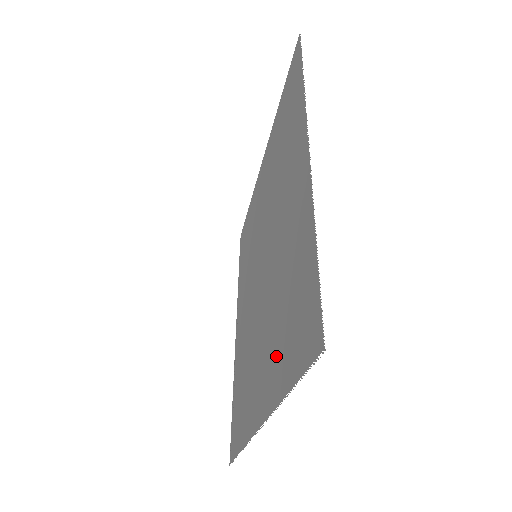
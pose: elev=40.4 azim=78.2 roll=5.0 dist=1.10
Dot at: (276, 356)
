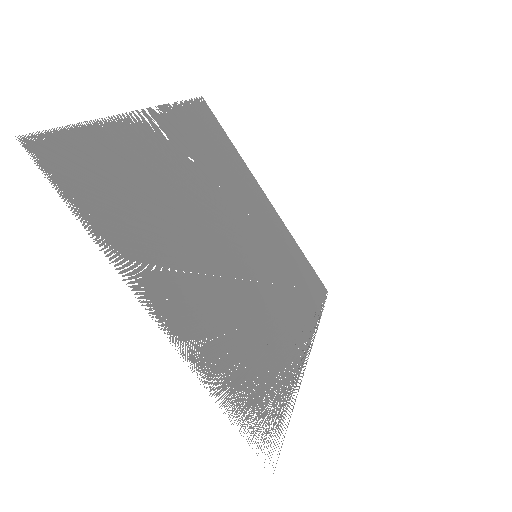
Dot at: (135, 241)
